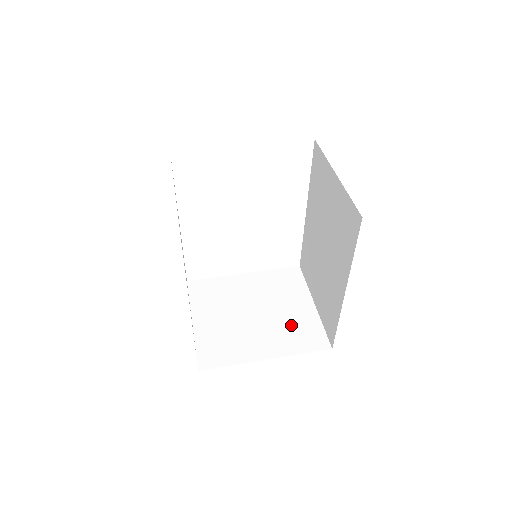
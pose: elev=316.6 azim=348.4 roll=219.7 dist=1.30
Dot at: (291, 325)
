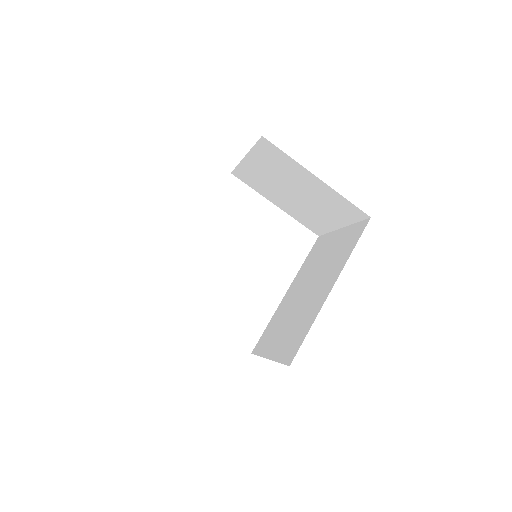
Dot at: occluded
